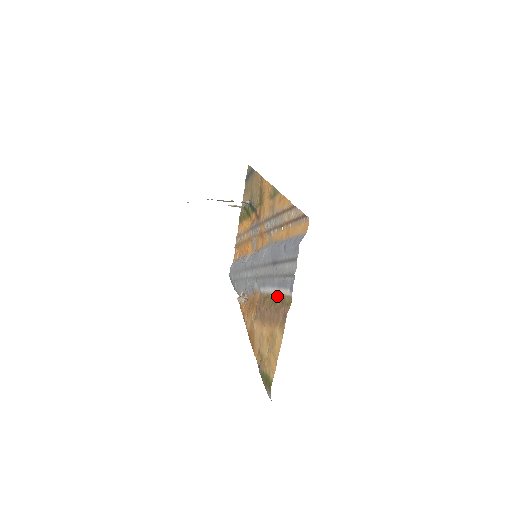
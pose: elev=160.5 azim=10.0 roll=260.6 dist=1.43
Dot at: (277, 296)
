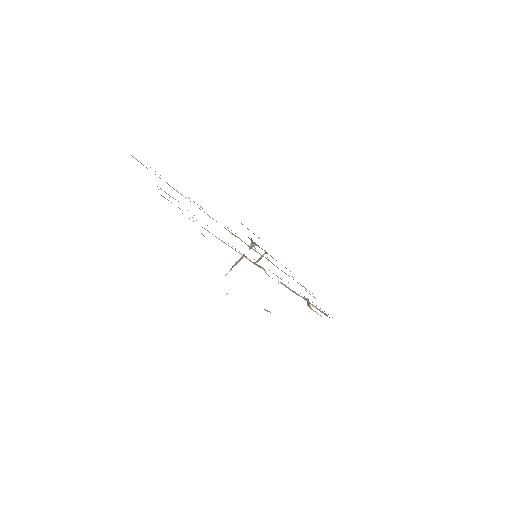
Dot at: occluded
